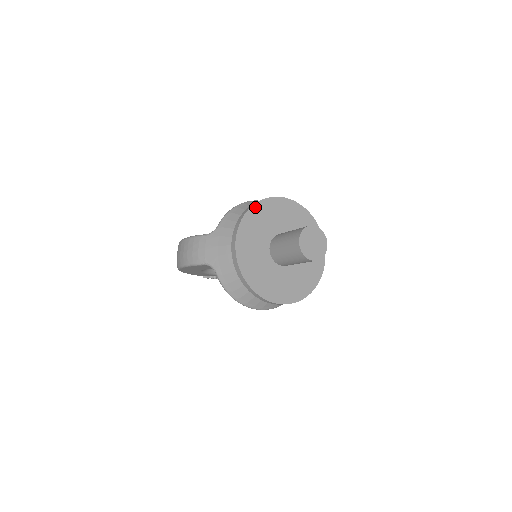
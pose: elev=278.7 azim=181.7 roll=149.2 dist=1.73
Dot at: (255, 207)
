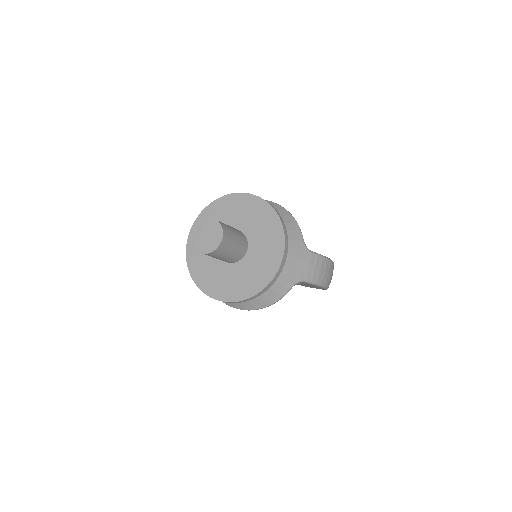
Dot at: (214, 204)
